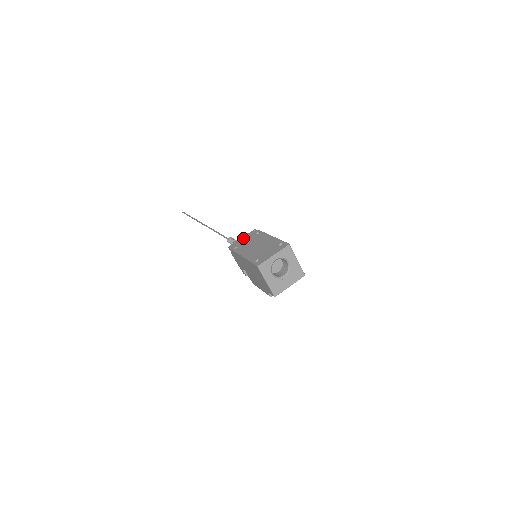
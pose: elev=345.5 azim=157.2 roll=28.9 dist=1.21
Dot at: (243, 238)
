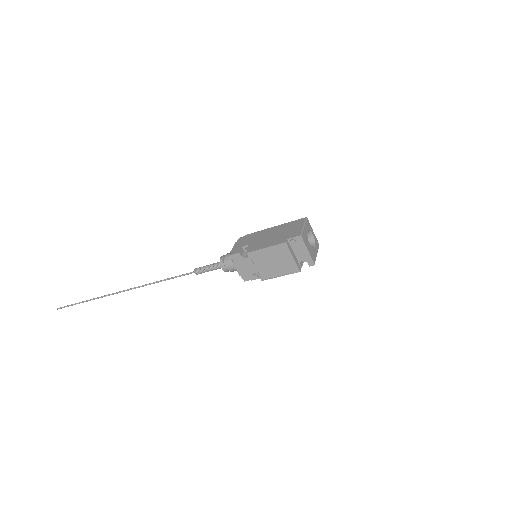
Dot at: occluded
